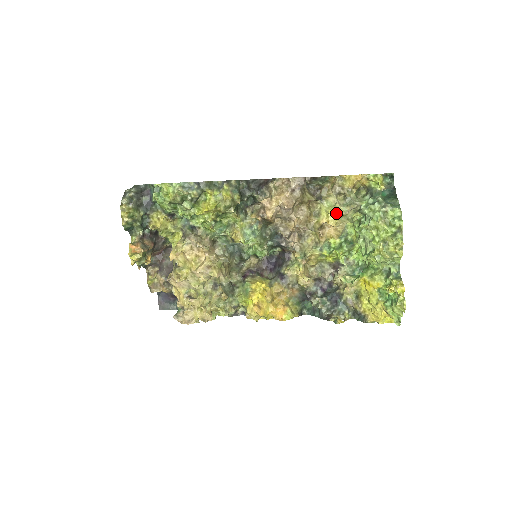
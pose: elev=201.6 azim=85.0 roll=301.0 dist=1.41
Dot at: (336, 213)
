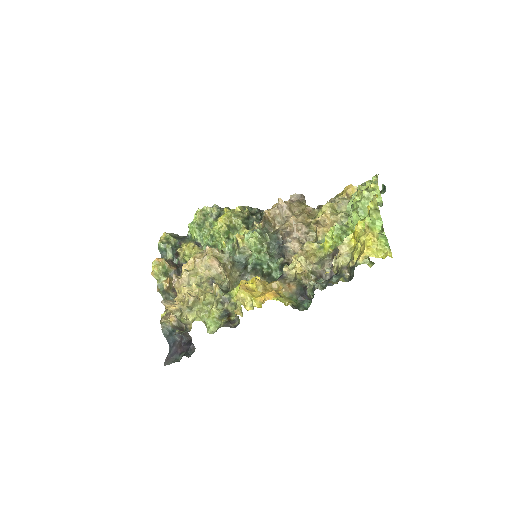
Dot at: (327, 203)
